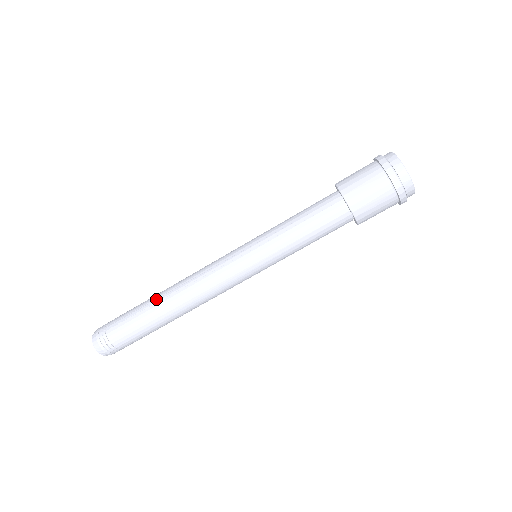
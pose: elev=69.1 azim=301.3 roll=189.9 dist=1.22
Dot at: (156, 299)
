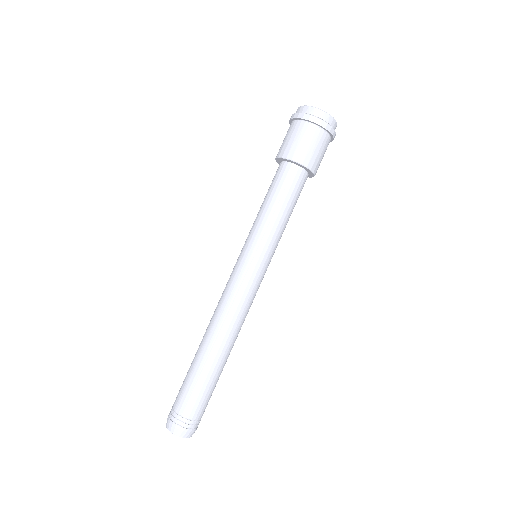
Dot at: (208, 355)
